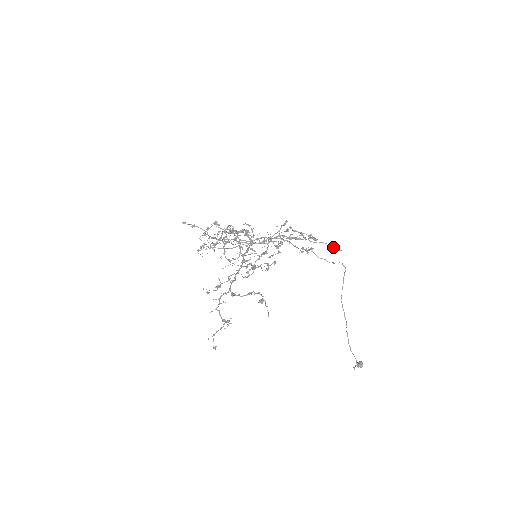
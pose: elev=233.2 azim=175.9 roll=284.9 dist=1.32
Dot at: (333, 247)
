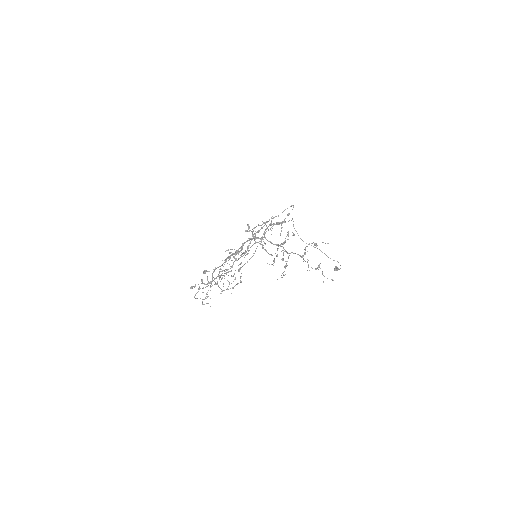
Dot at: (293, 206)
